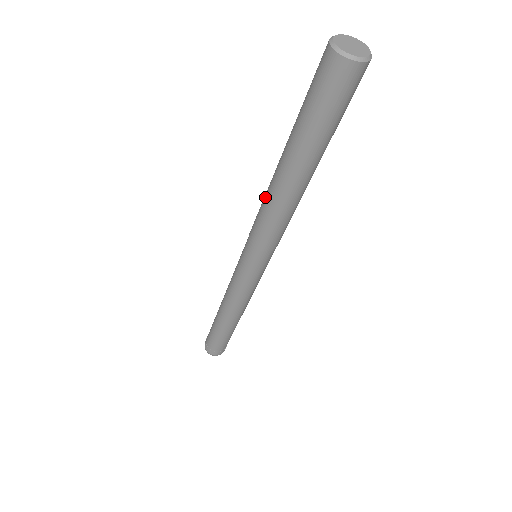
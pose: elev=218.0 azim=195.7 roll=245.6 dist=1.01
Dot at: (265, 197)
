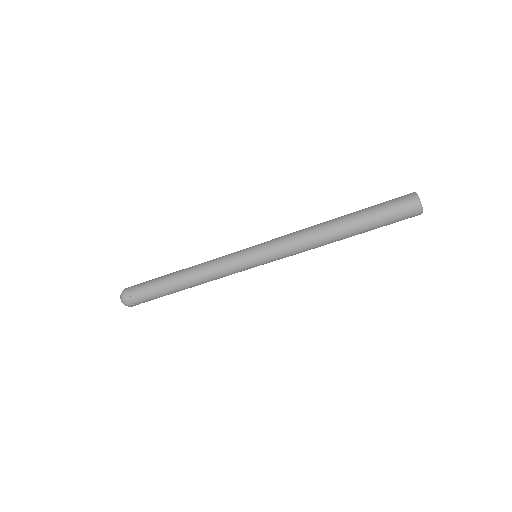
Dot at: (309, 228)
